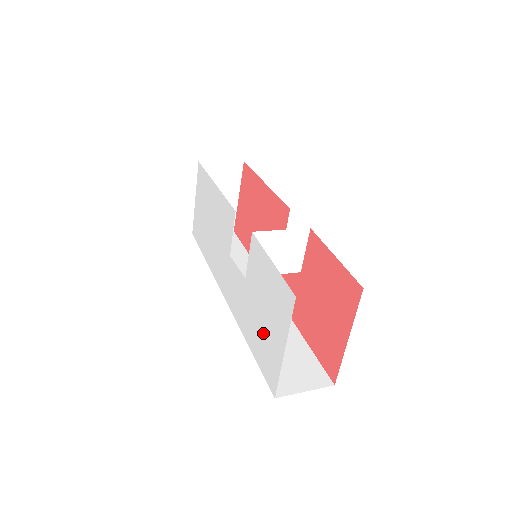
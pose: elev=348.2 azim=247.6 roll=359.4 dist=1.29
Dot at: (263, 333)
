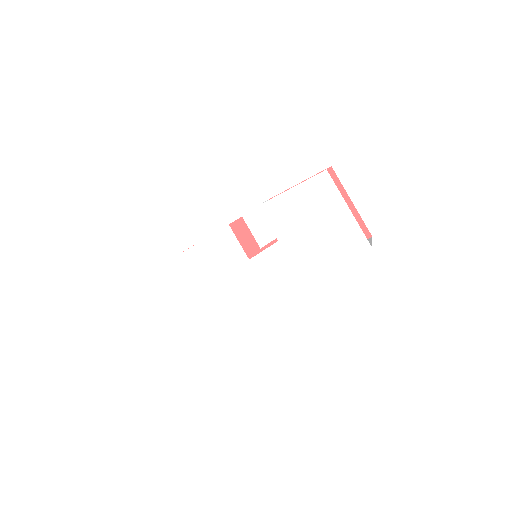
Dot at: (326, 236)
